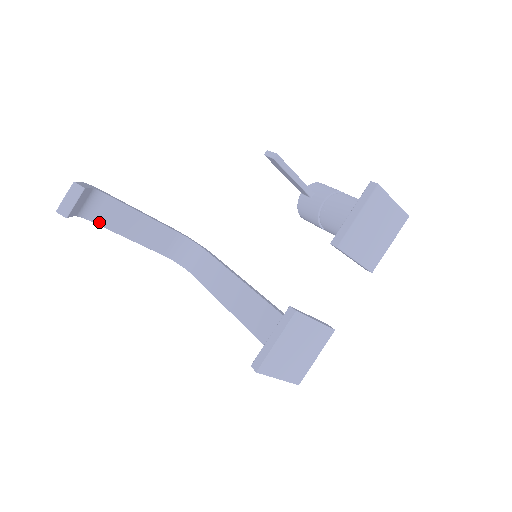
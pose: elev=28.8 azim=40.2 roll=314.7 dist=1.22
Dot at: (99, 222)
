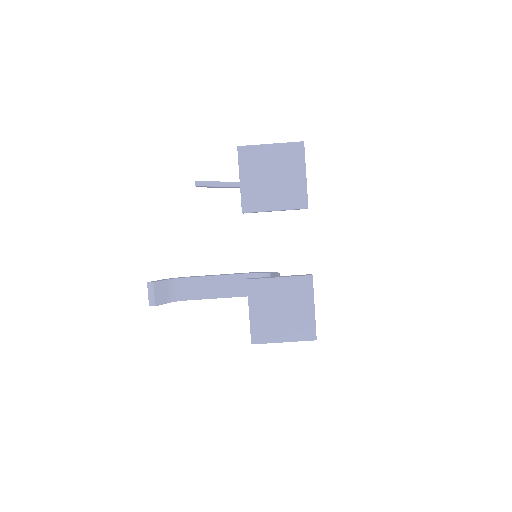
Dot at: (191, 298)
